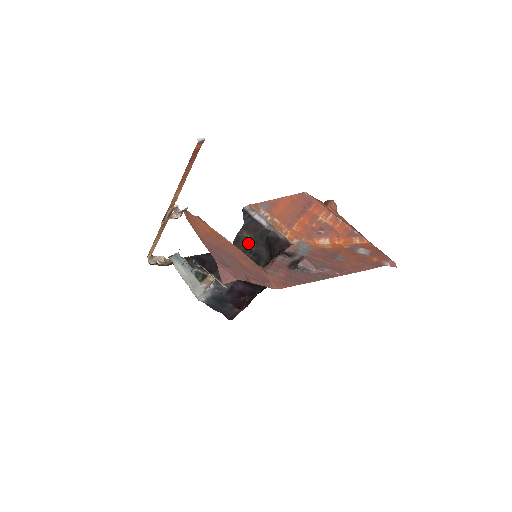
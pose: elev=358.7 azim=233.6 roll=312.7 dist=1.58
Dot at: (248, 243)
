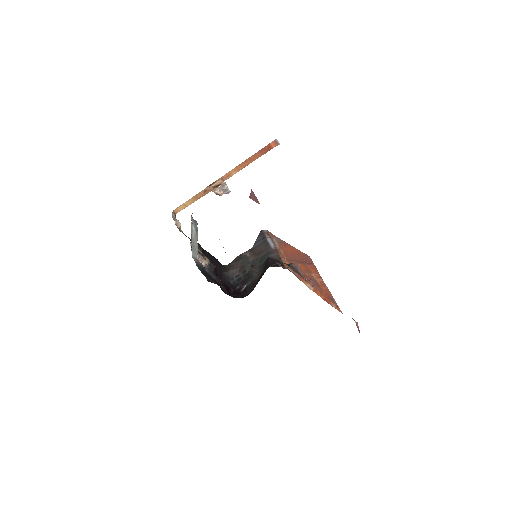
Dot at: (246, 263)
